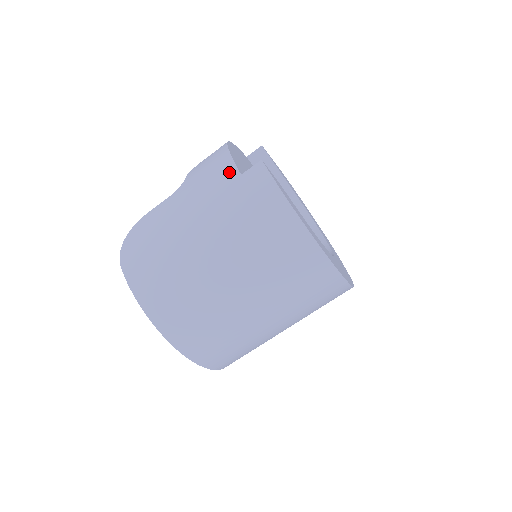
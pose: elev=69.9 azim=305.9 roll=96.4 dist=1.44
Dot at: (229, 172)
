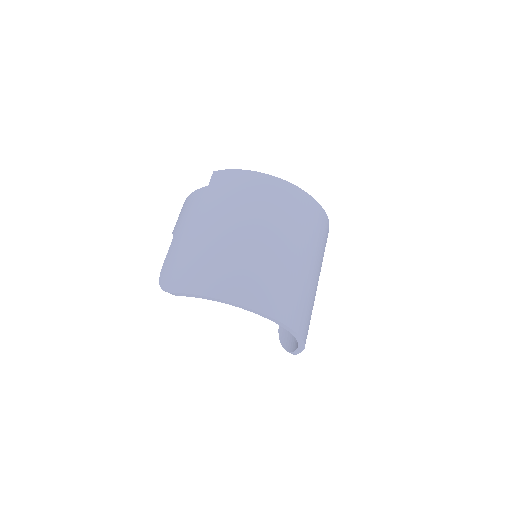
Dot at: (199, 193)
